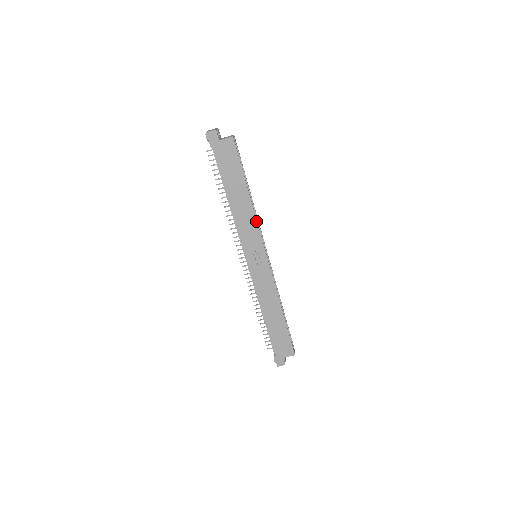
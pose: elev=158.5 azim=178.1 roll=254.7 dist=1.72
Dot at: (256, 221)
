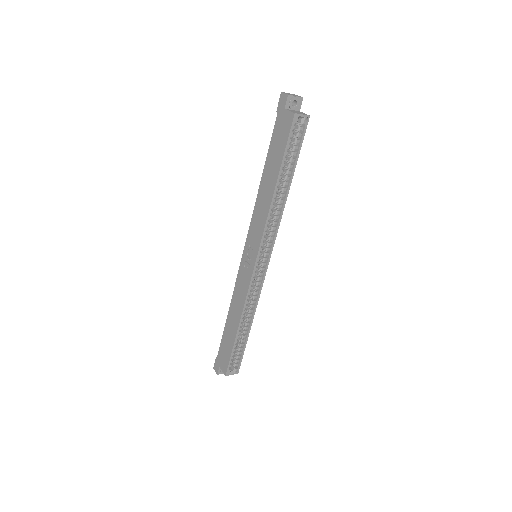
Dot at: (266, 220)
